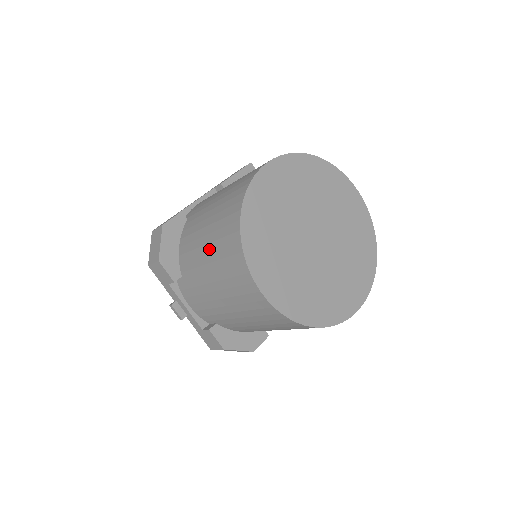
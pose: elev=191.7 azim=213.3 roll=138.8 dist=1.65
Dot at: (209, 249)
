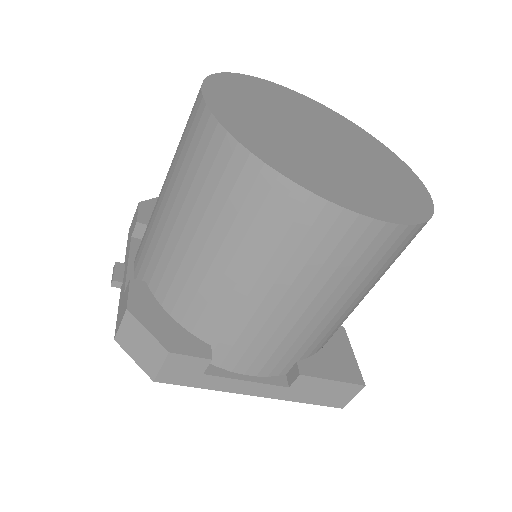
Dot at: occluded
